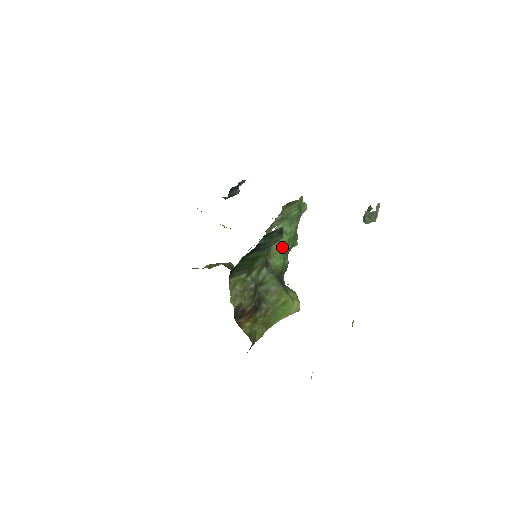
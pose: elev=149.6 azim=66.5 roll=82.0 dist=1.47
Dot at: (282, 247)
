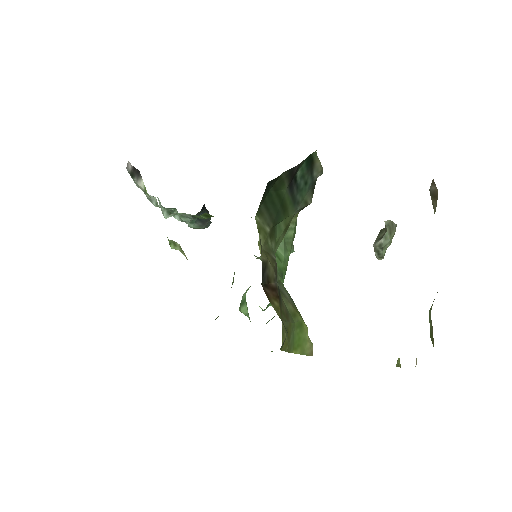
Dot at: occluded
